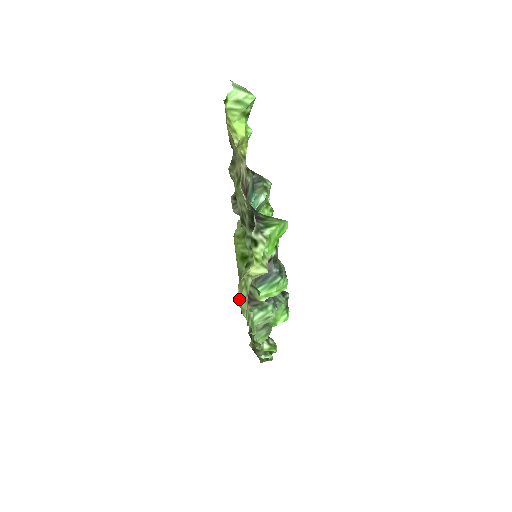
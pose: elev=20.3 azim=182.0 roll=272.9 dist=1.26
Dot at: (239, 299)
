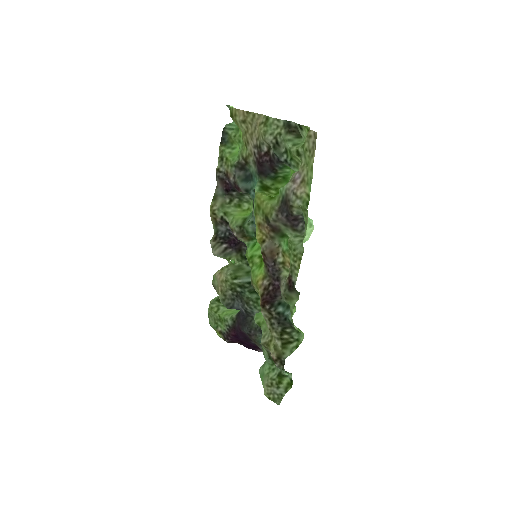
Dot at: (314, 139)
